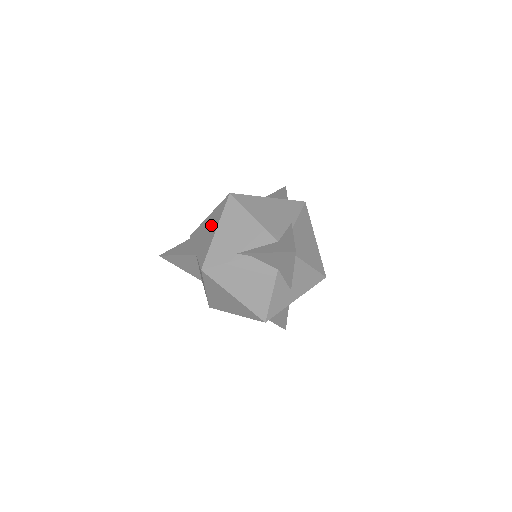
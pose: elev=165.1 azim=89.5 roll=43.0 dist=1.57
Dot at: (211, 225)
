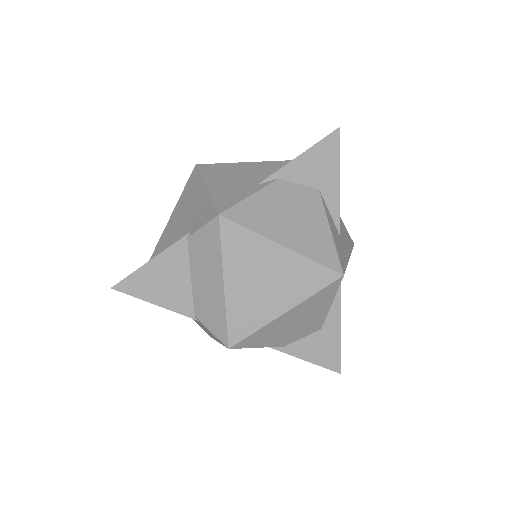
Dot at: (188, 202)
